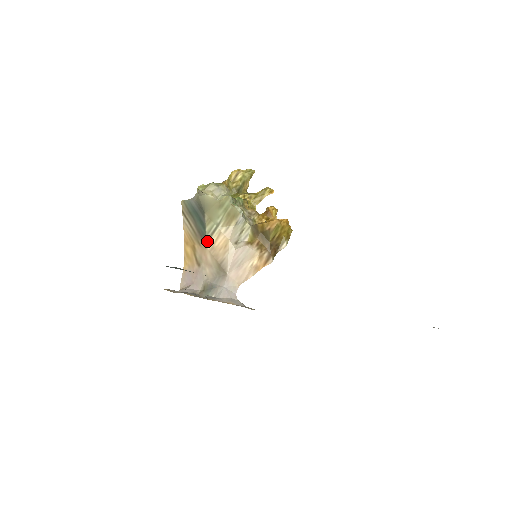
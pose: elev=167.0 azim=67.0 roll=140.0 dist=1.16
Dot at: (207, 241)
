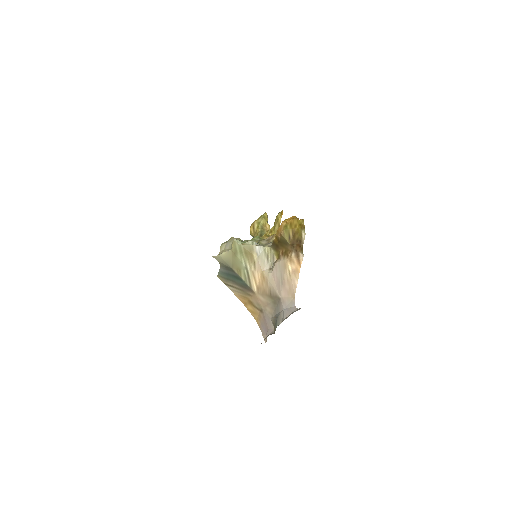
Dot at: (251, 287)
